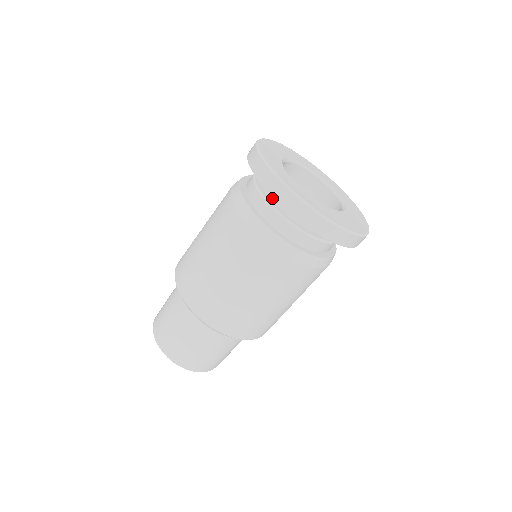
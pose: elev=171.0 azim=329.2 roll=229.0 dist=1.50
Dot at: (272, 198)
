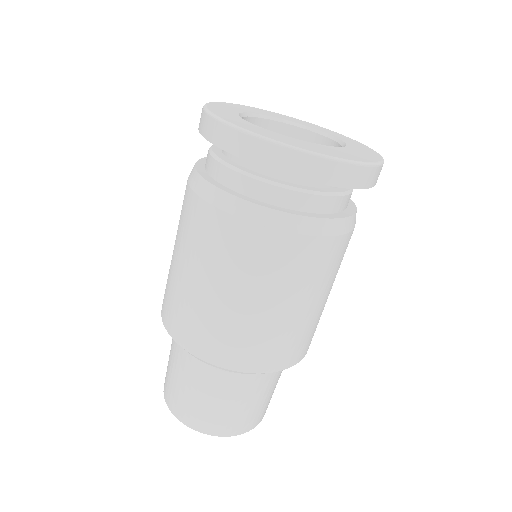
Dot at: (223, 150)
